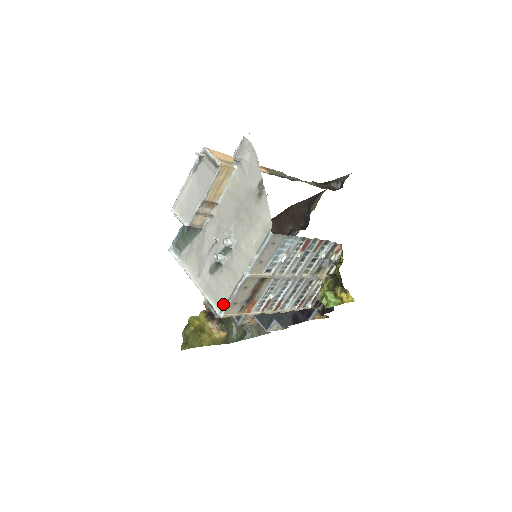
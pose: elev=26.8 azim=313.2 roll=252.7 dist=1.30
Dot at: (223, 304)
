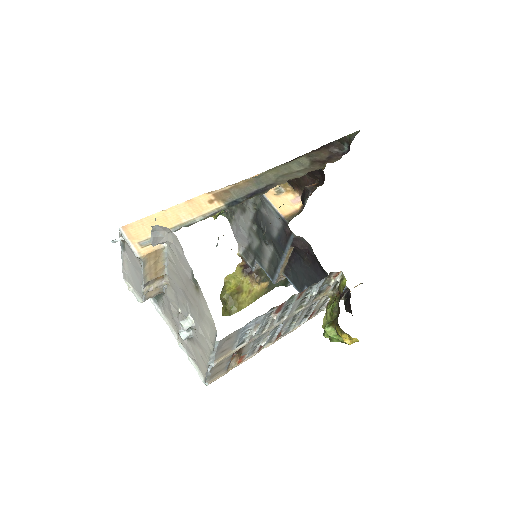
Dot at: (204, 374)
